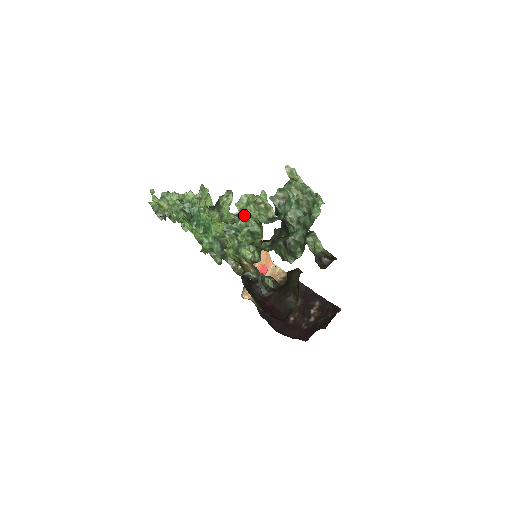
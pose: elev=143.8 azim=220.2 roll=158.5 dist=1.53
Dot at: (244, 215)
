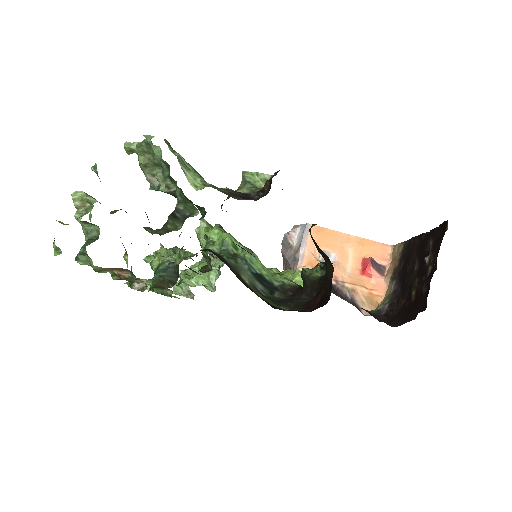
Dot at: (84, 229)
